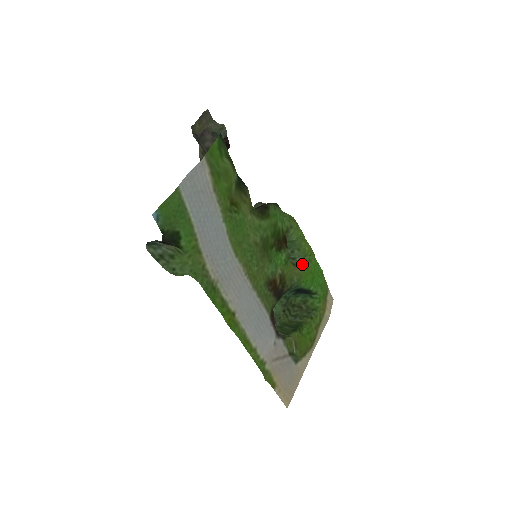
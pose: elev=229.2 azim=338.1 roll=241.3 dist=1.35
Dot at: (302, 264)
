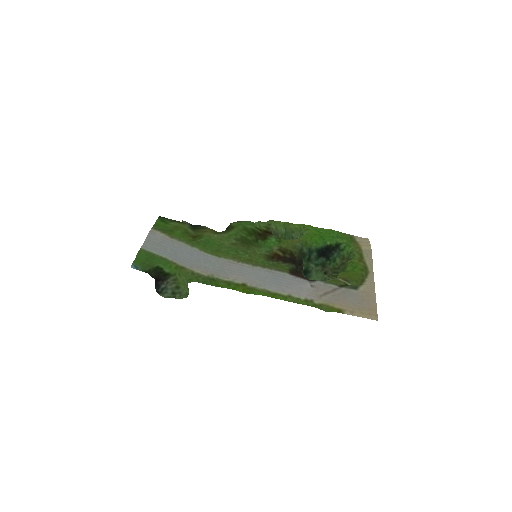
Dot at: (301, 236)
